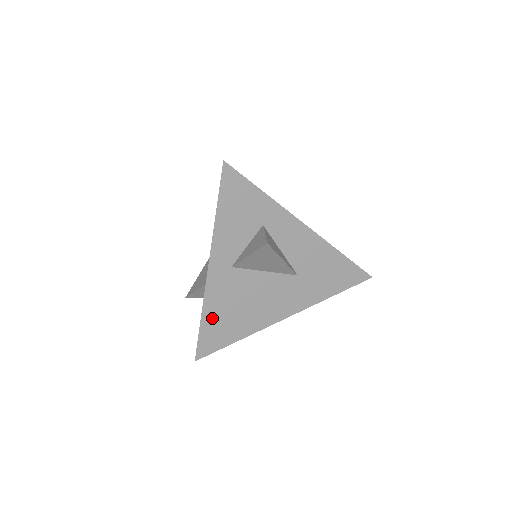
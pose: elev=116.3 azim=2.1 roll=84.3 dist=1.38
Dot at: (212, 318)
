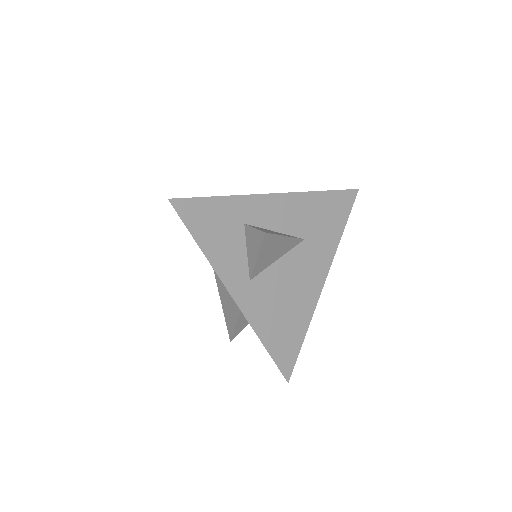
Dot at: (271, 336)
